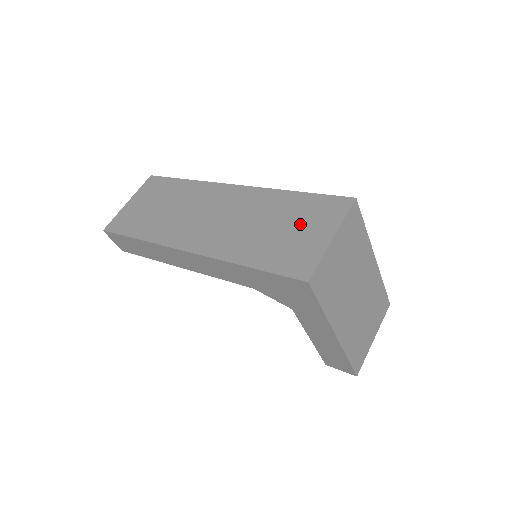
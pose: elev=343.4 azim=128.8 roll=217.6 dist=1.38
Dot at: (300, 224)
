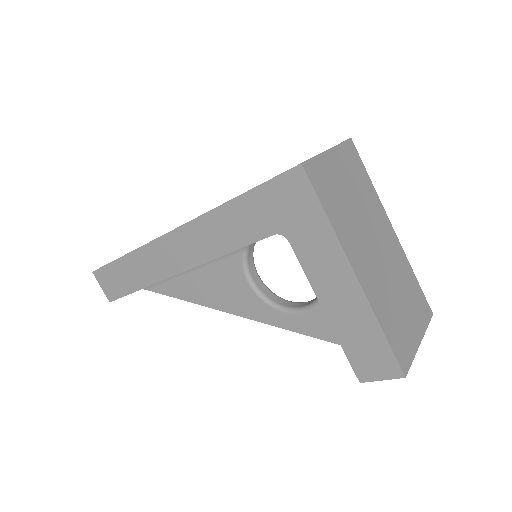
Dot at: occluded
